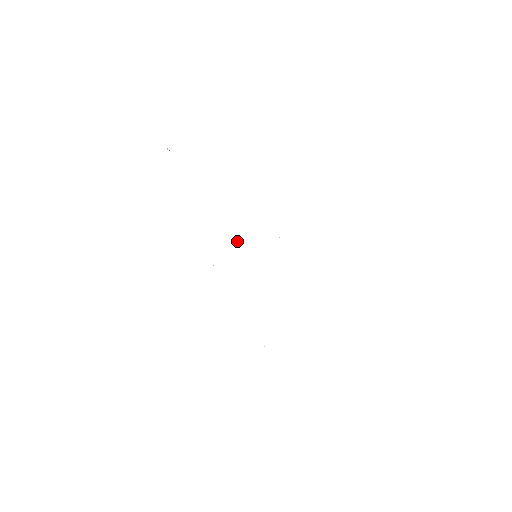
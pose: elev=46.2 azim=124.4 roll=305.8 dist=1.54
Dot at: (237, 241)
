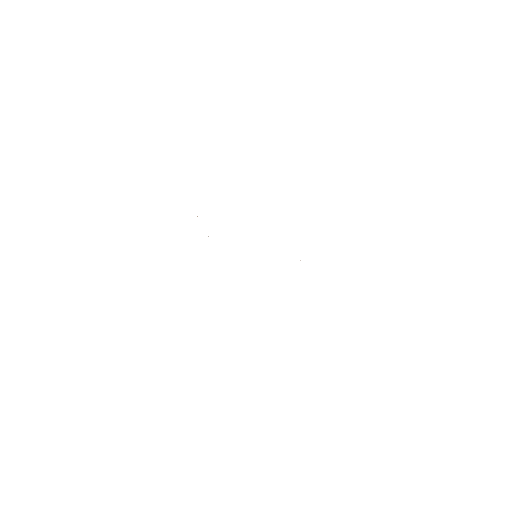
Dot at: occluded
